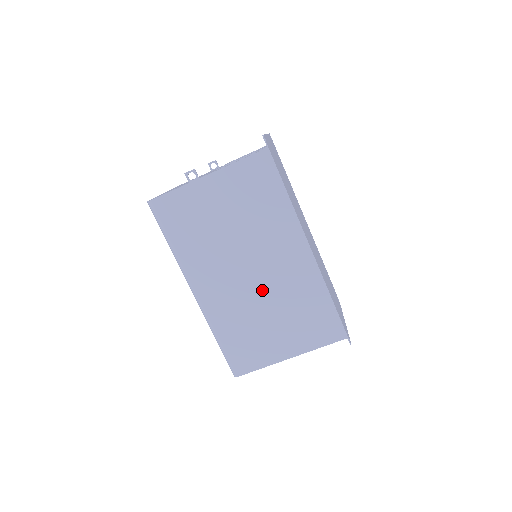
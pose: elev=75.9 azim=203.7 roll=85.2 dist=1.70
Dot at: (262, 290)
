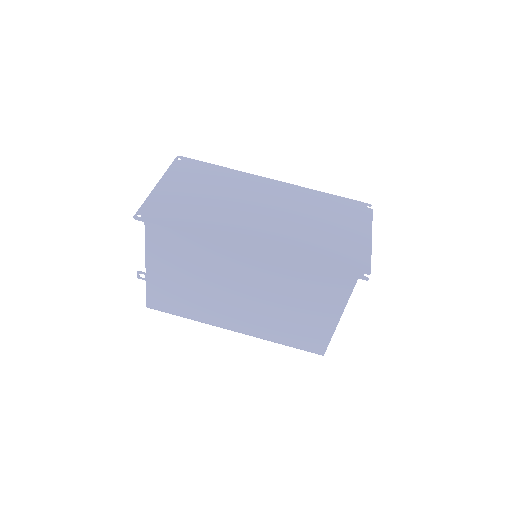
Dot at: (263, 298)
